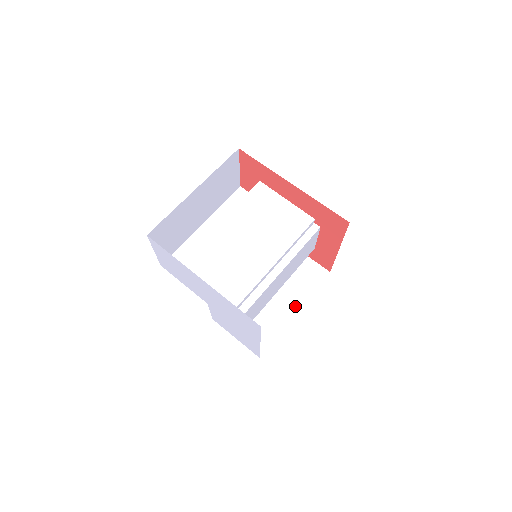
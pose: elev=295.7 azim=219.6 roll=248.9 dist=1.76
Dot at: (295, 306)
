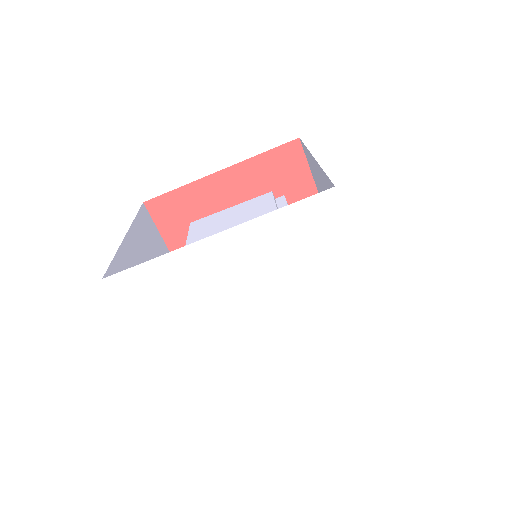
Dot at: occluded
